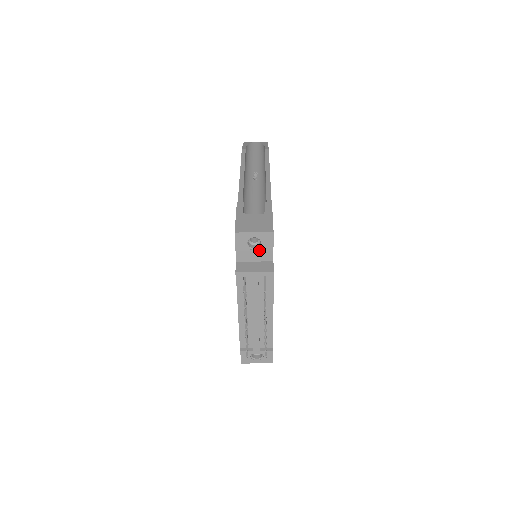
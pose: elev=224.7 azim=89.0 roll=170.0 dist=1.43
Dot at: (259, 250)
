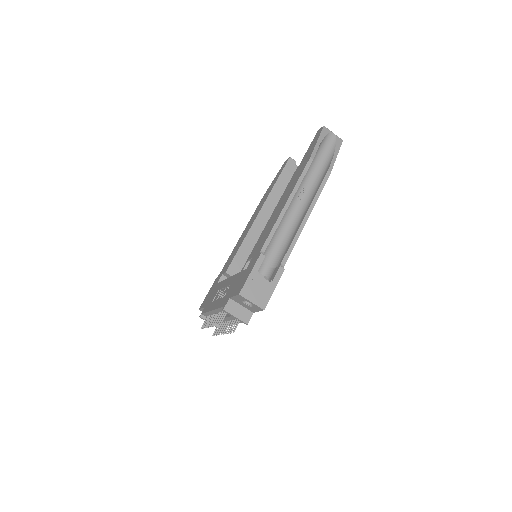
Dot at: (249, 306)
